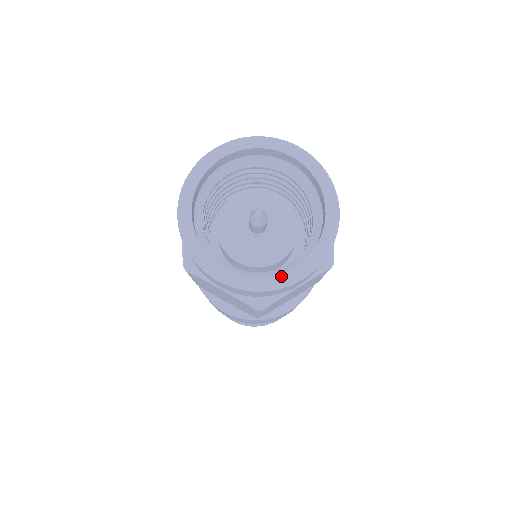
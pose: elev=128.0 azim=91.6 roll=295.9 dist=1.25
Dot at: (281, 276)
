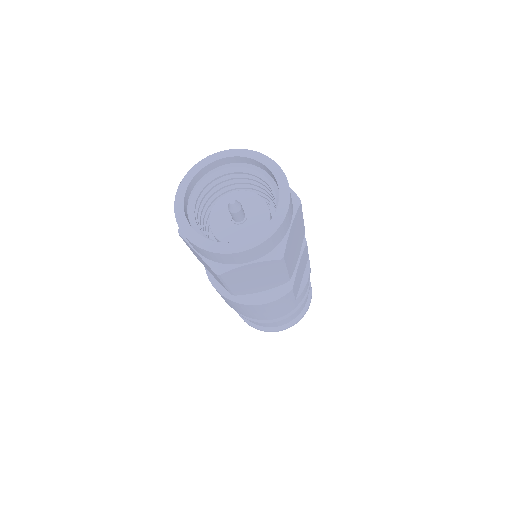
Dot at: (228, 245)
